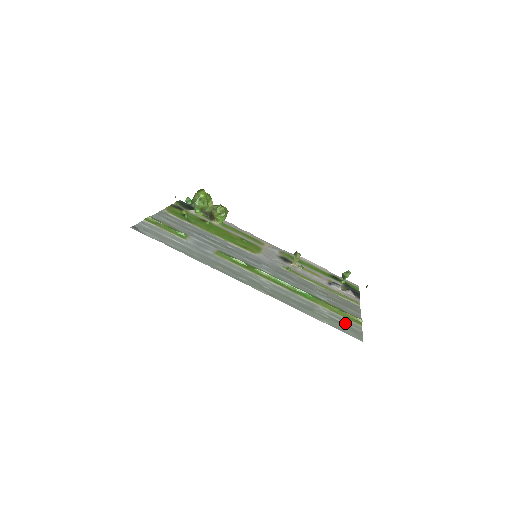
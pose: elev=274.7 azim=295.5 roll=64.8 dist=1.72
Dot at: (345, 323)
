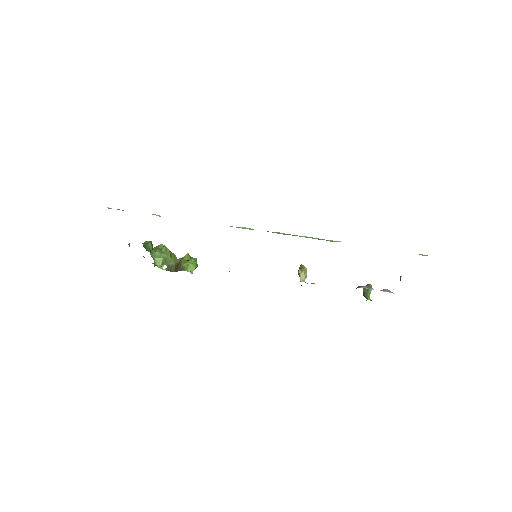
Dot at: occluded
